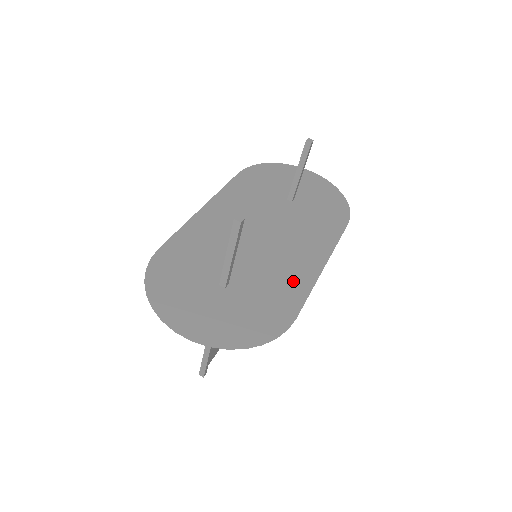
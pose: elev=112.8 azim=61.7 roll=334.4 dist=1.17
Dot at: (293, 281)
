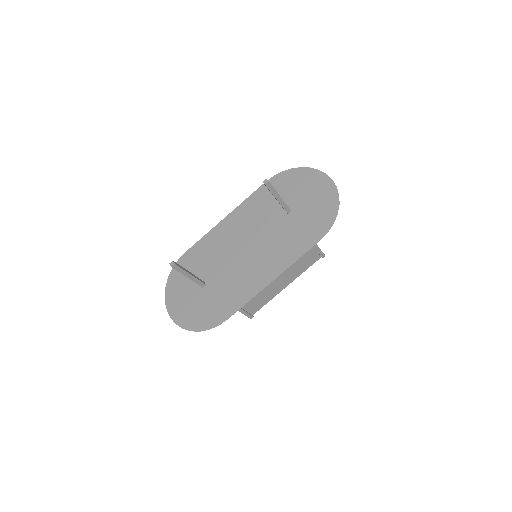
Dot at: (243, 290)
